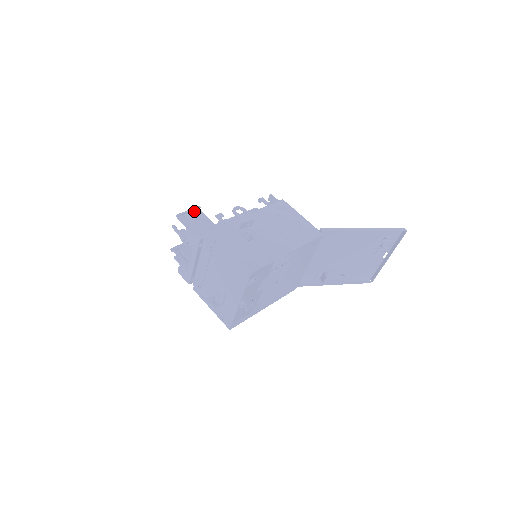
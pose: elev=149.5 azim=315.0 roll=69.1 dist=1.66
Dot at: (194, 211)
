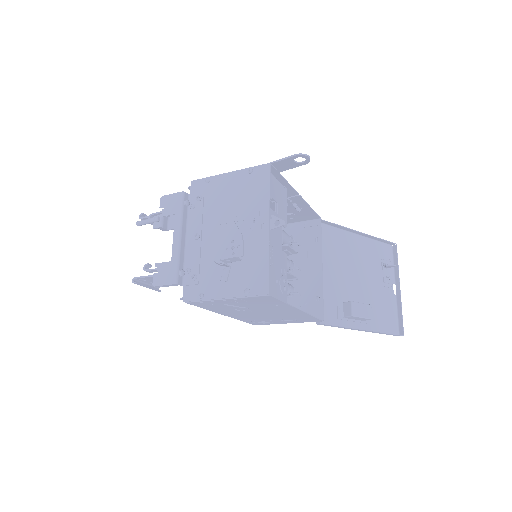
Dot at: occluded
